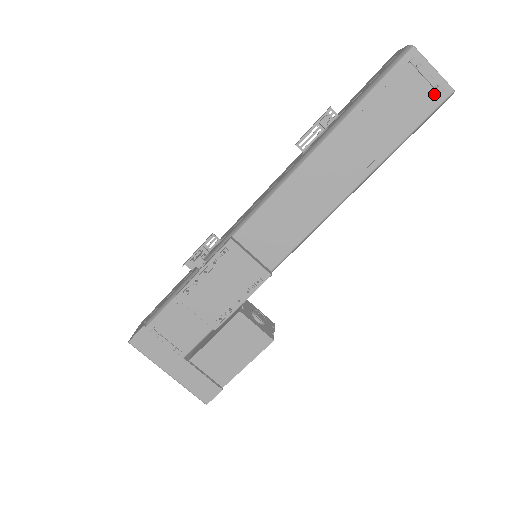
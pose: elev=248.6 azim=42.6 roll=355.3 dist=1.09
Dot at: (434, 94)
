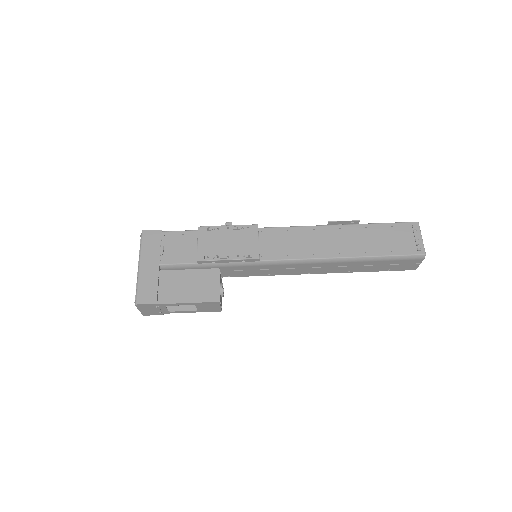
Dot at: (415, 248)
